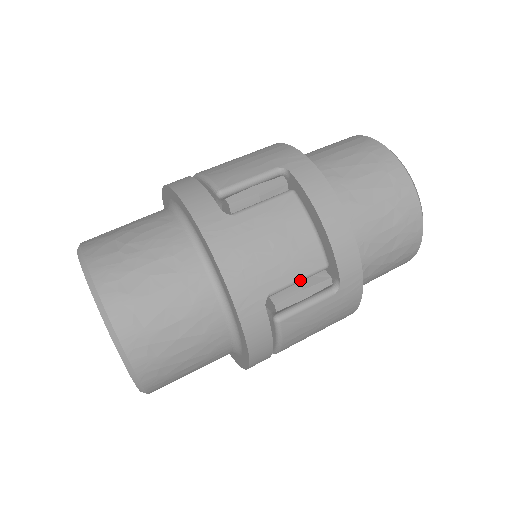
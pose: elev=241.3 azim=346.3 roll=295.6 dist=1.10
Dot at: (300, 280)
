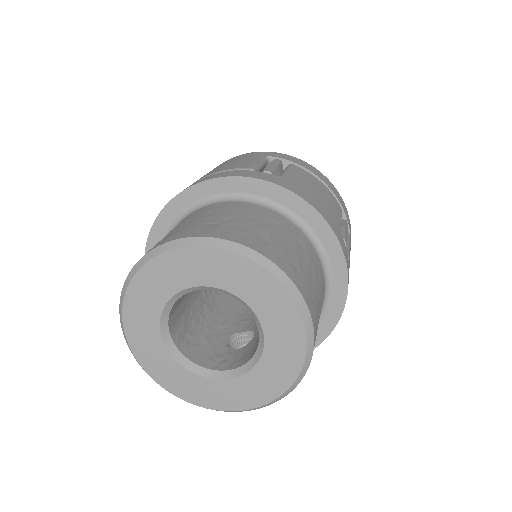
Dot at: occluded
